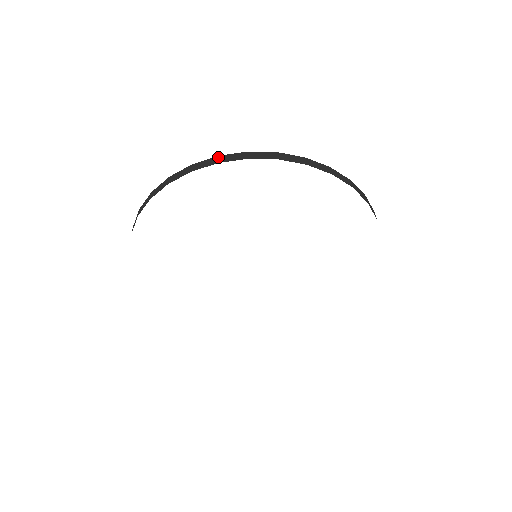
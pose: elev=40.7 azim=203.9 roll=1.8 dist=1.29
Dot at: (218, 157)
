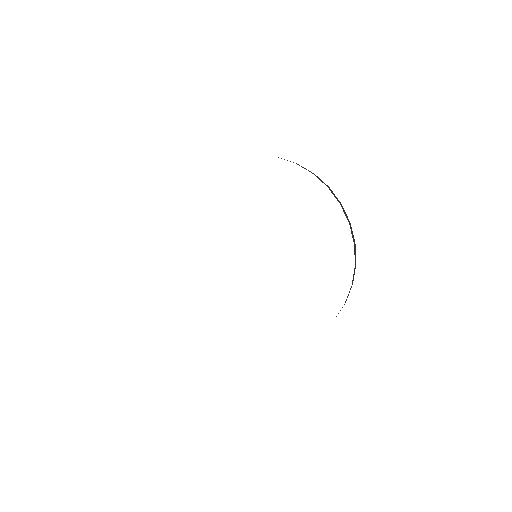
Dot at: occluded
